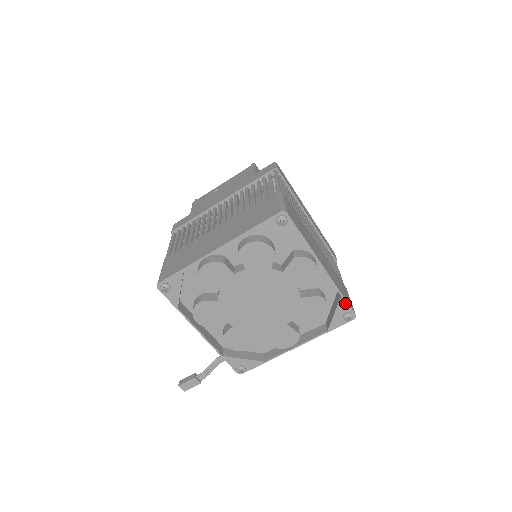
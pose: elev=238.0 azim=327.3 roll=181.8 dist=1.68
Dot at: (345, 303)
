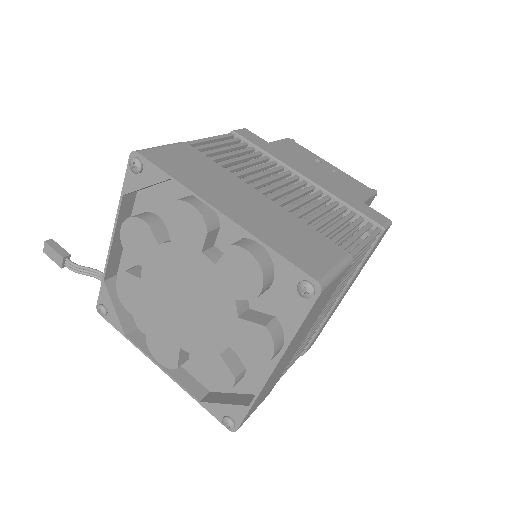
Dot at: (243, 413)
